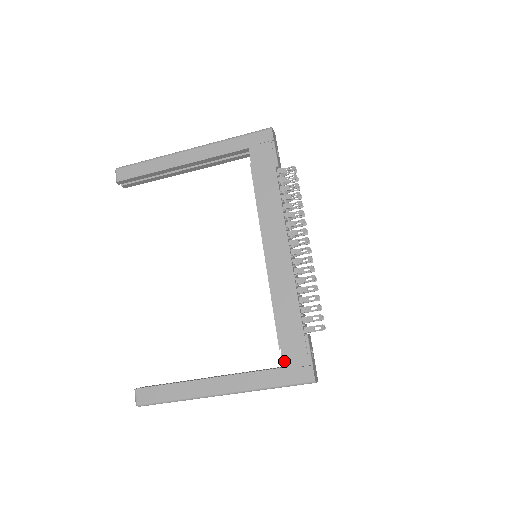
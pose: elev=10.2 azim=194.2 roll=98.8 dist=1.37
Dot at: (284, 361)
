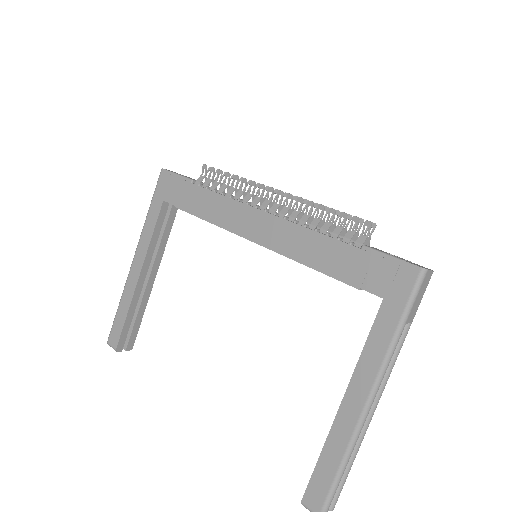
Dot at: (376, 293)
